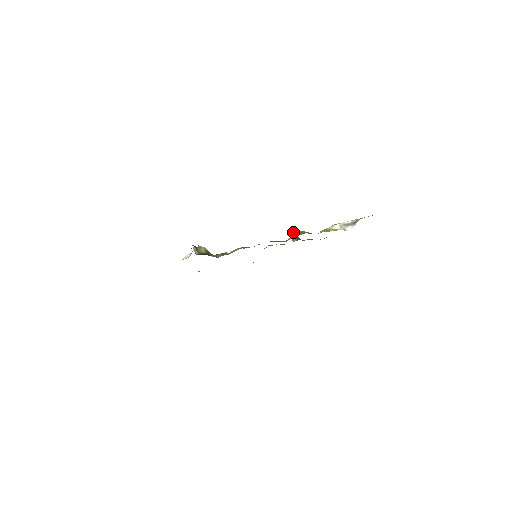
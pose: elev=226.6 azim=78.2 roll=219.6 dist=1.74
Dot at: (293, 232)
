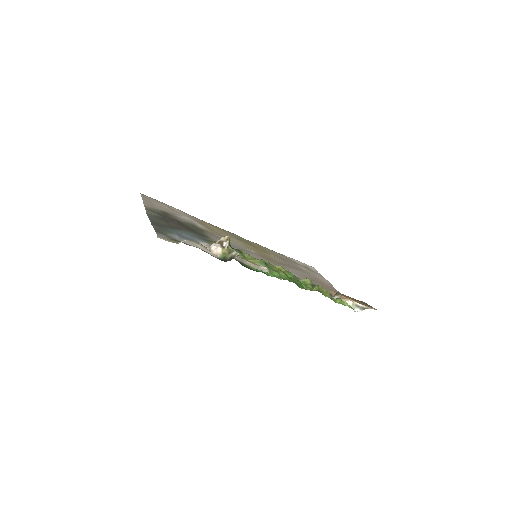
Dot at: (319, 287)
